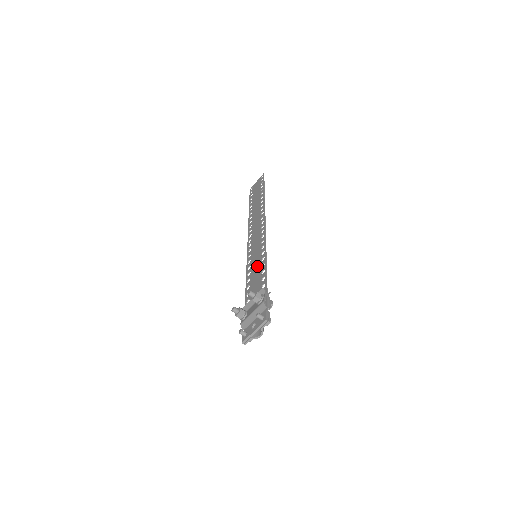
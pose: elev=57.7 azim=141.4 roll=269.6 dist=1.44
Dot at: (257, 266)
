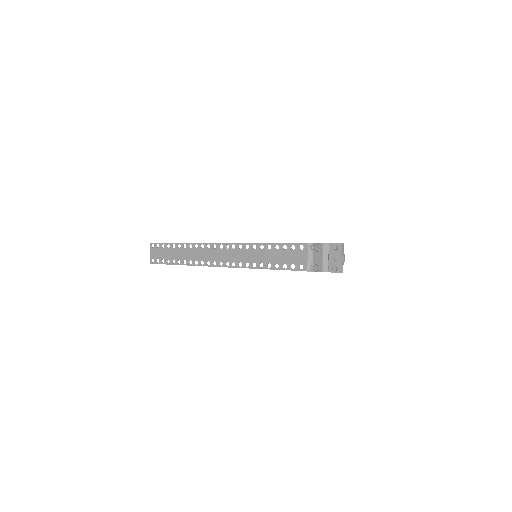
Dot at: (271, 254)
